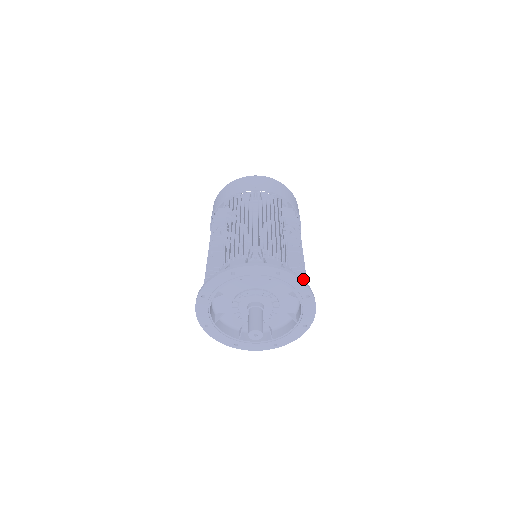
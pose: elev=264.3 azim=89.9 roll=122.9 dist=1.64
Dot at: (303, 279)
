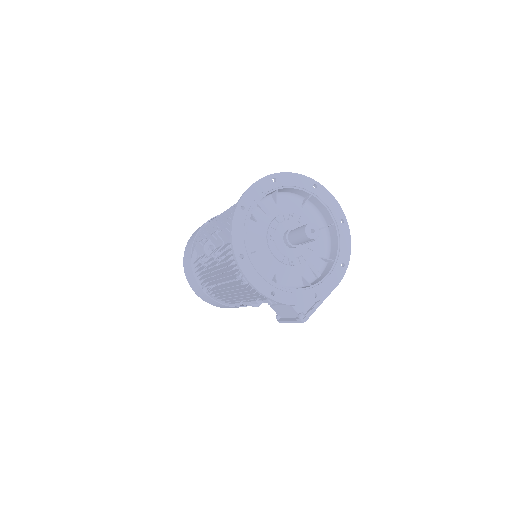
Dot at: occluded
